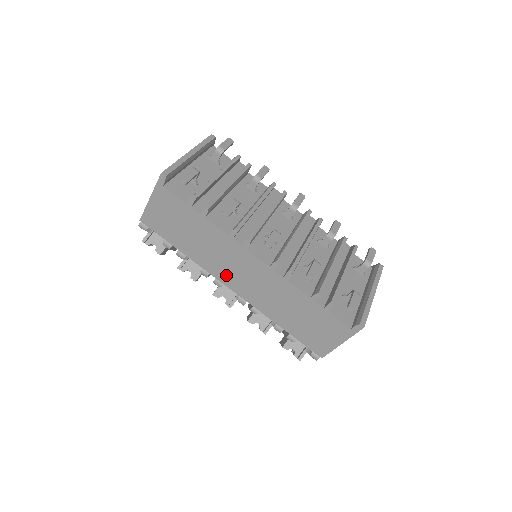
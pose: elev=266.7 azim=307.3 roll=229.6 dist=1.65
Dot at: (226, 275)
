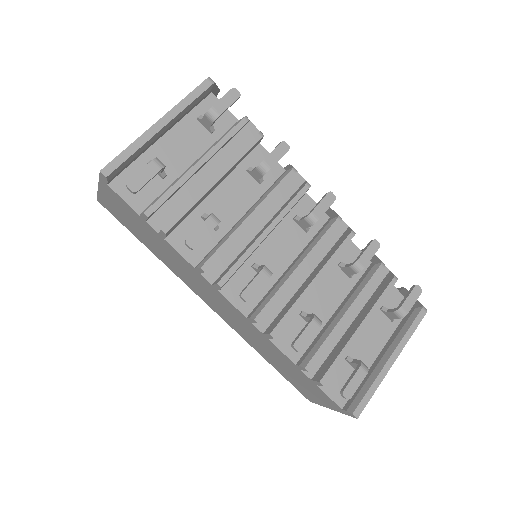
Dot at: (201, 294)
